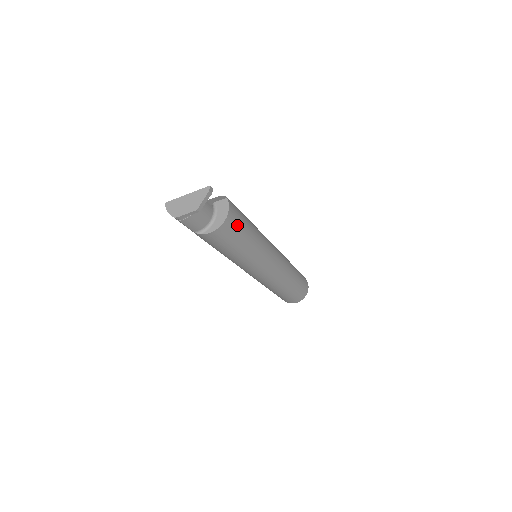
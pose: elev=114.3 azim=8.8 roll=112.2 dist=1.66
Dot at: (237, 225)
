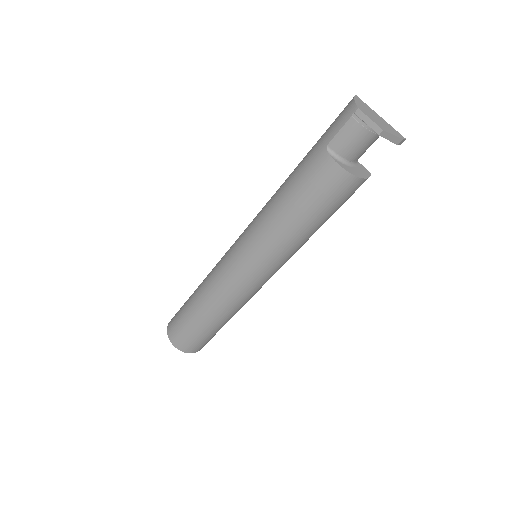
Dot at: (342, 199)
